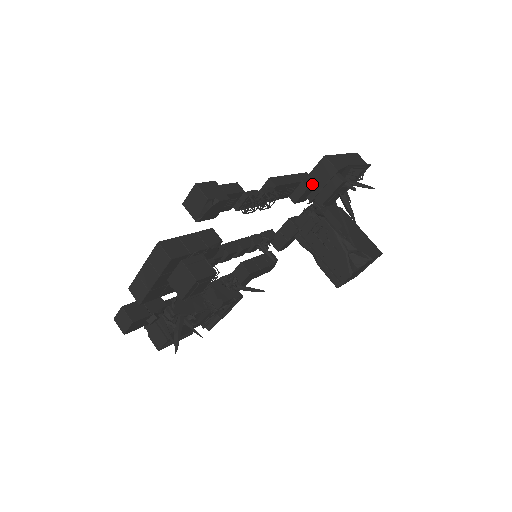
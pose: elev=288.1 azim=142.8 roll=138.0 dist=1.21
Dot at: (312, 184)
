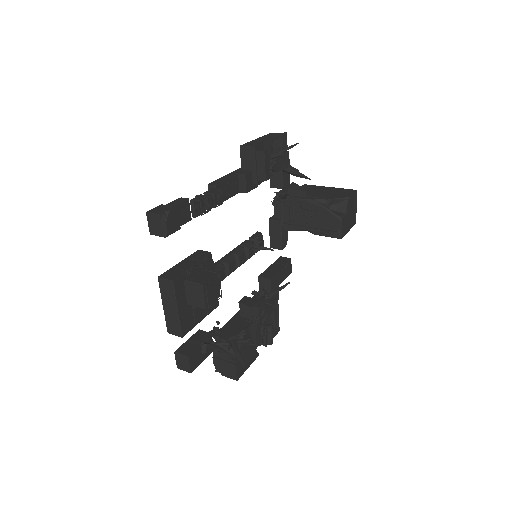
Dot at: (248, 171)
